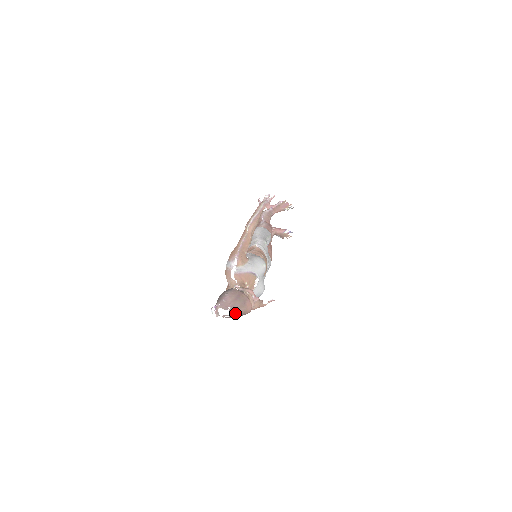
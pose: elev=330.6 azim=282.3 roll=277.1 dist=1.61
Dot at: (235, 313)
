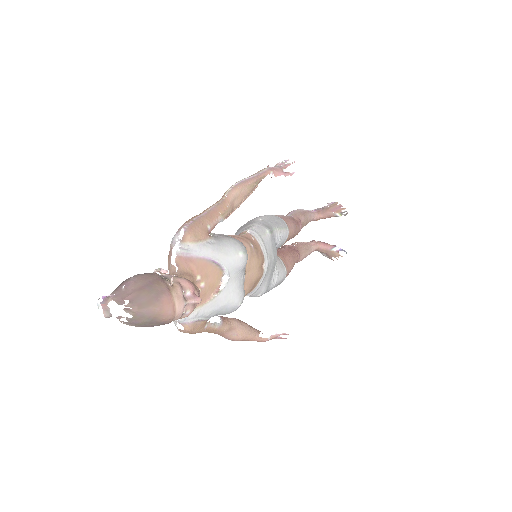
Dot at: (138, 314)
